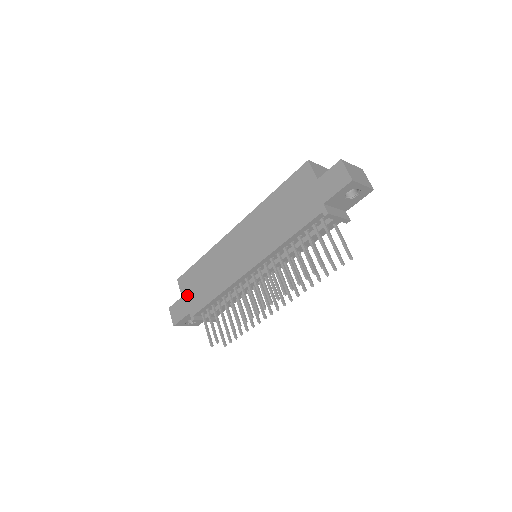
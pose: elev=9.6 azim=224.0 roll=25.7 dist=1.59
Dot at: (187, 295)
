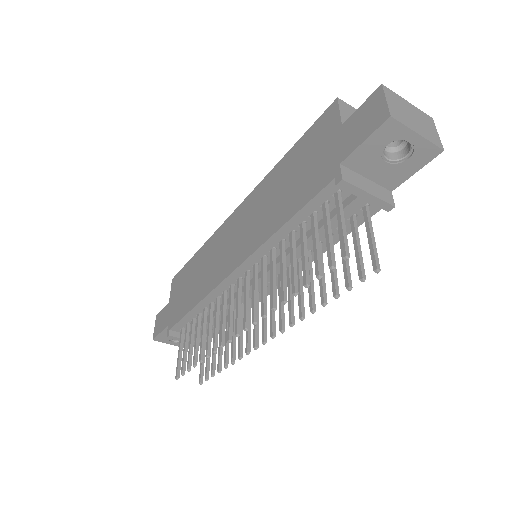
Dot at: (173, 300)
